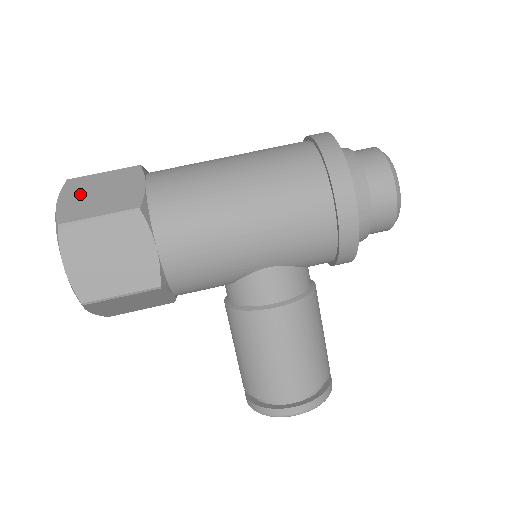
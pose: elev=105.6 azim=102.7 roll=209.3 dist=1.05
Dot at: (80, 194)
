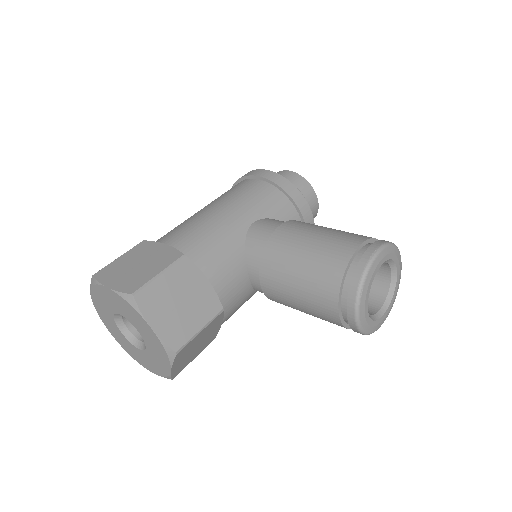
Dot at: occluded
